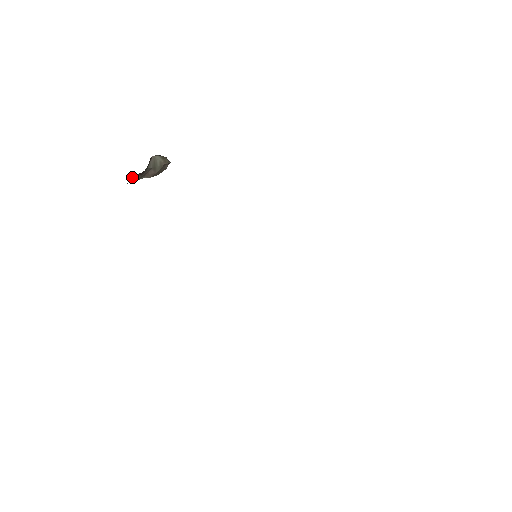
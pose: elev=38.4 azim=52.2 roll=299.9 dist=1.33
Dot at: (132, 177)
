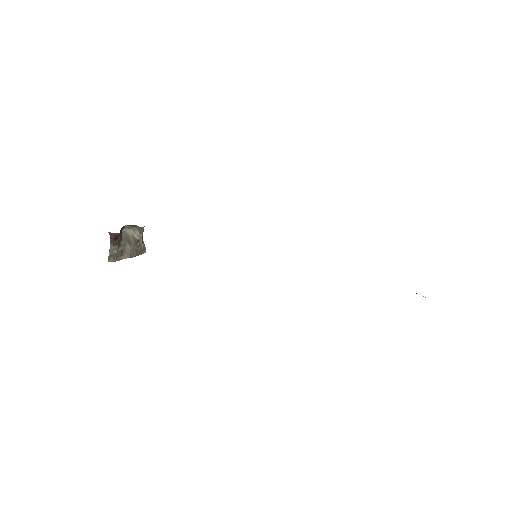
Dot at: (109, 250)
